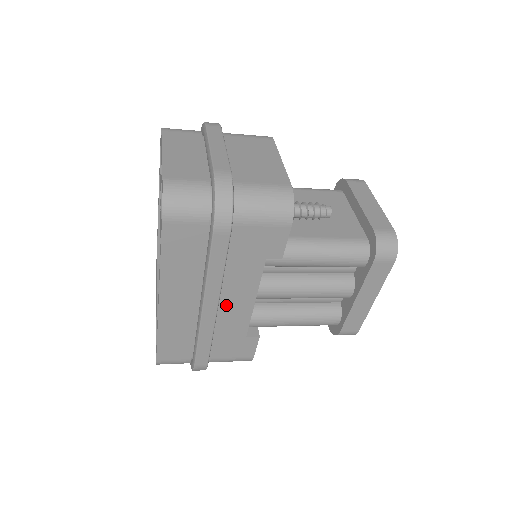
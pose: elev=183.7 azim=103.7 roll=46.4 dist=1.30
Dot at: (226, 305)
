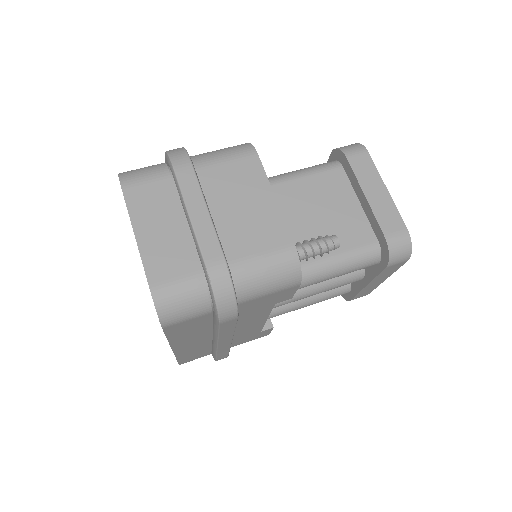
Dot at: (239, 330)
